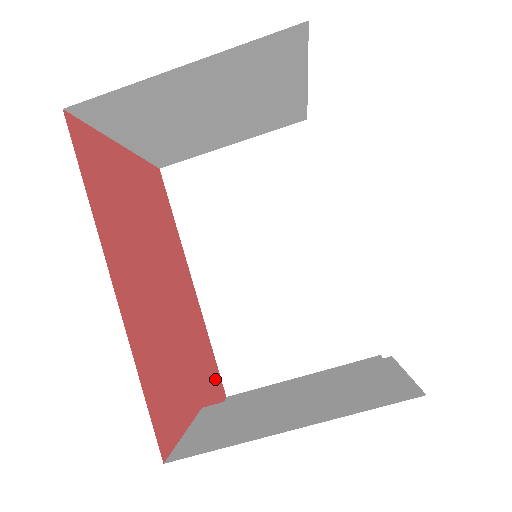
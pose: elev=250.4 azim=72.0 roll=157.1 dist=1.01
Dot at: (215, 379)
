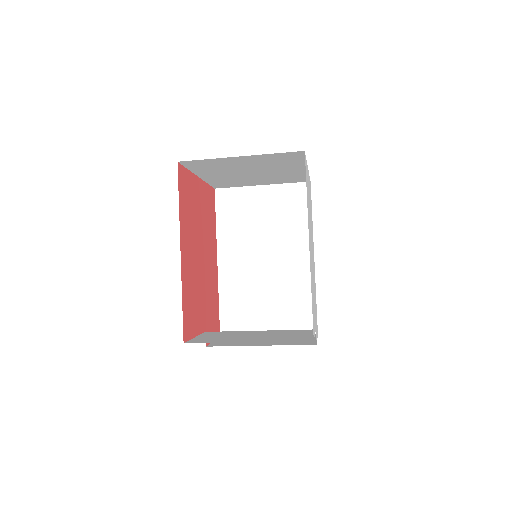
Dot at: (216, 322)
